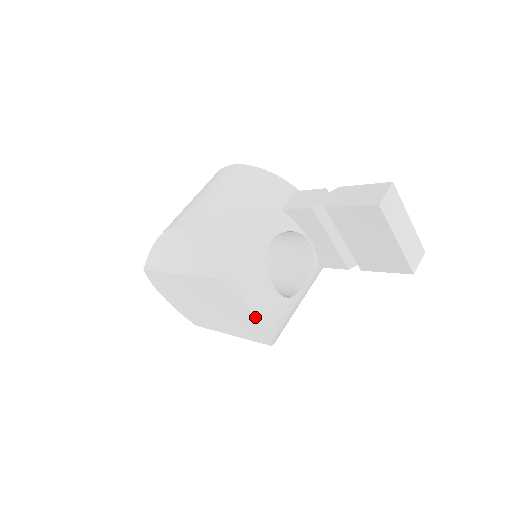
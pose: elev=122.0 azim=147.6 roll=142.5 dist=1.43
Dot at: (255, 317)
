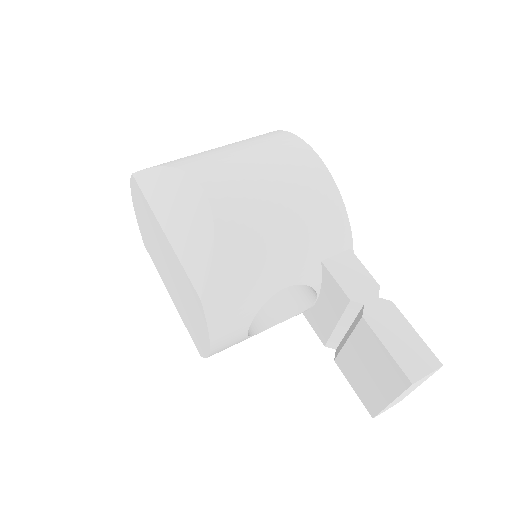
Dot at: (208, 346)
